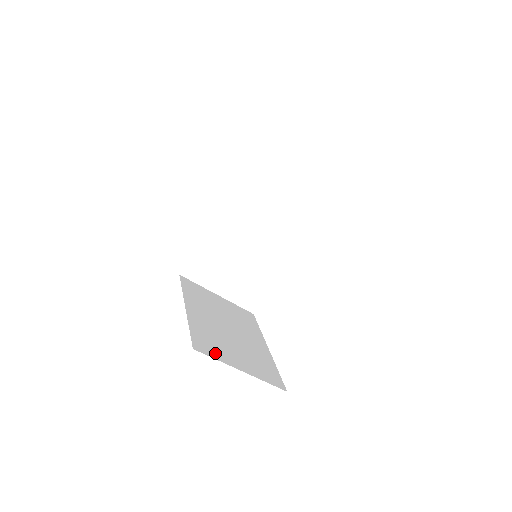
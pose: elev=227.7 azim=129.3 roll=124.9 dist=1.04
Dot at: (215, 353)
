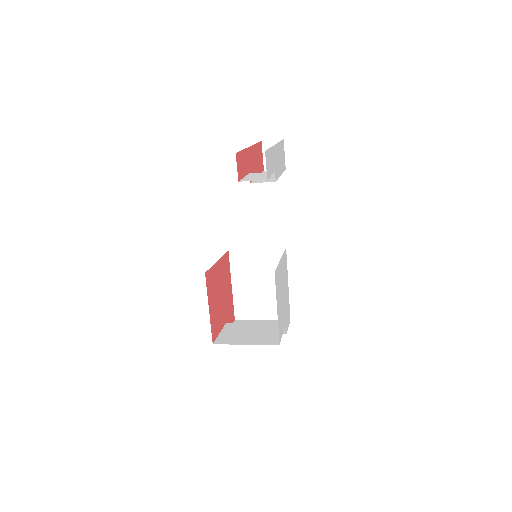
Dot at: (247, 315)
